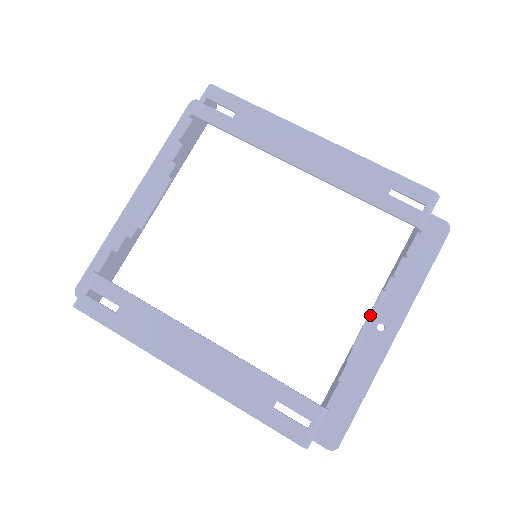
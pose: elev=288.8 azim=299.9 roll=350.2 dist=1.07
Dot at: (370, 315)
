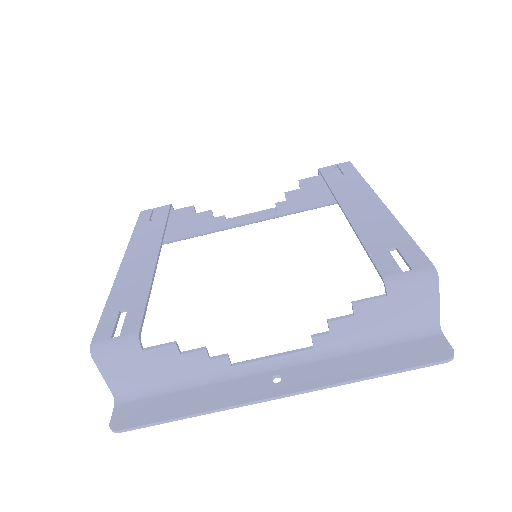
Dot at: (278, 354)
